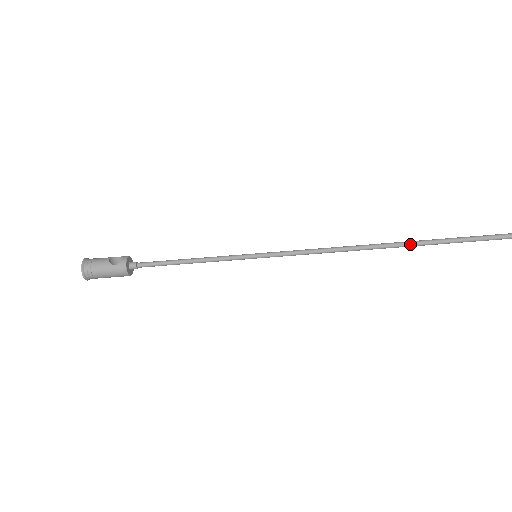
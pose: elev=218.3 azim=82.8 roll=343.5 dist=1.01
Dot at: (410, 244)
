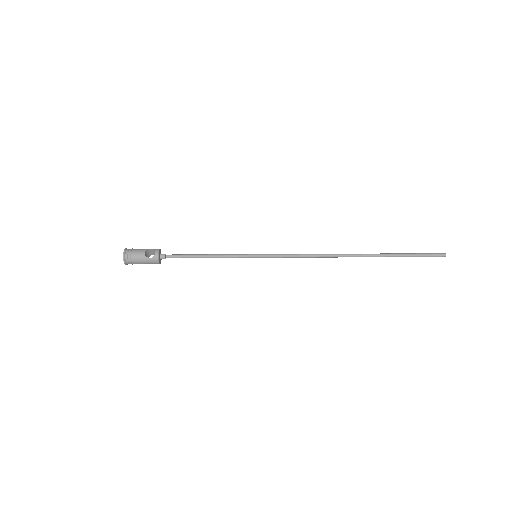
Dot at: (365, 256)
